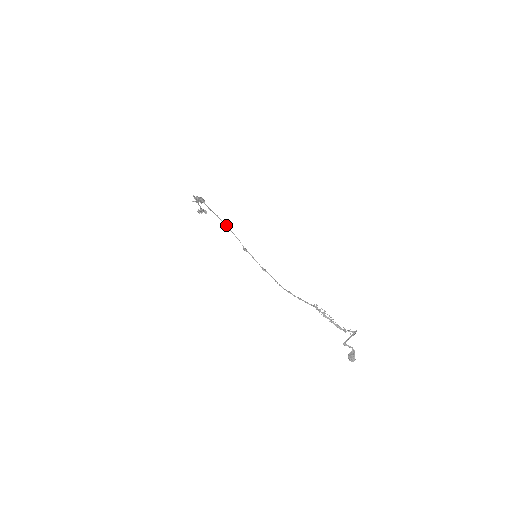
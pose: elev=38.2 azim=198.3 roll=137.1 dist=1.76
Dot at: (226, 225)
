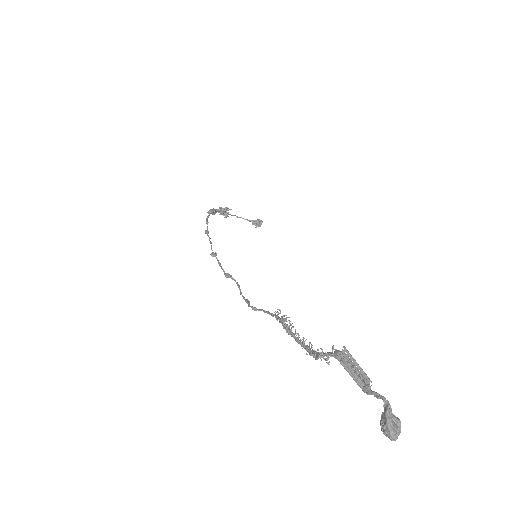
Dot at: (205, 230)
